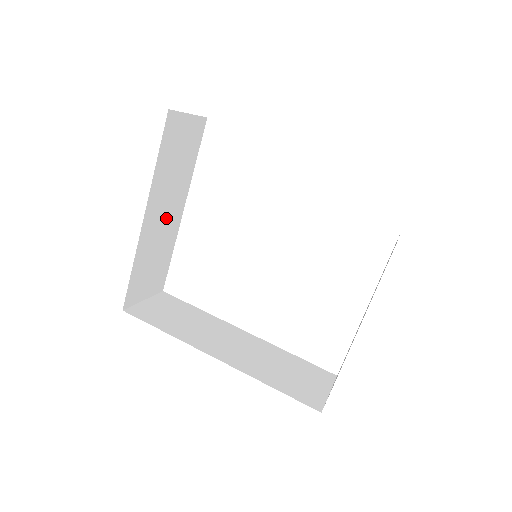
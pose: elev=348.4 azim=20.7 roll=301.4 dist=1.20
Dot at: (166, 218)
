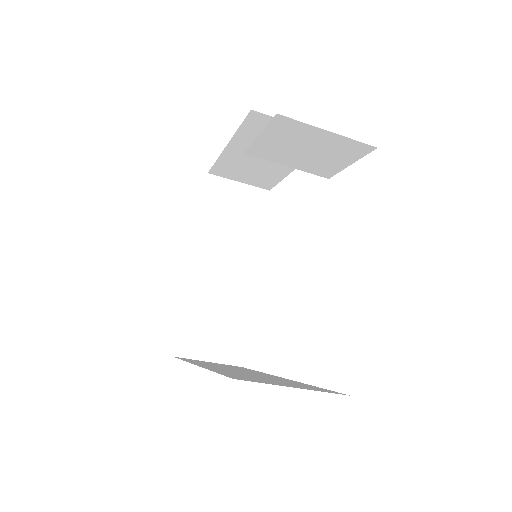
Dot at: (228, 274)
